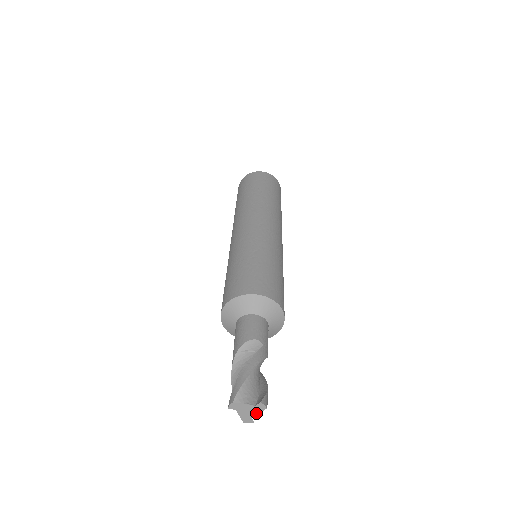
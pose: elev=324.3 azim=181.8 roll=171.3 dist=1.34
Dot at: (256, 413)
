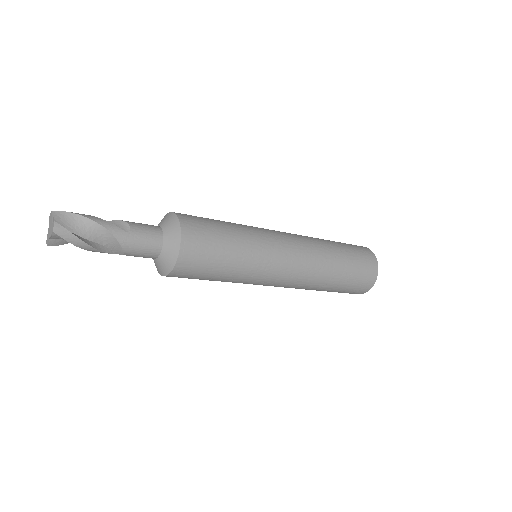
Dot at: (51, 234)
